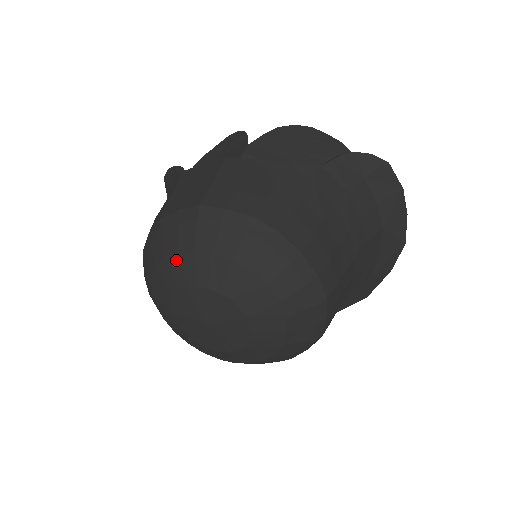
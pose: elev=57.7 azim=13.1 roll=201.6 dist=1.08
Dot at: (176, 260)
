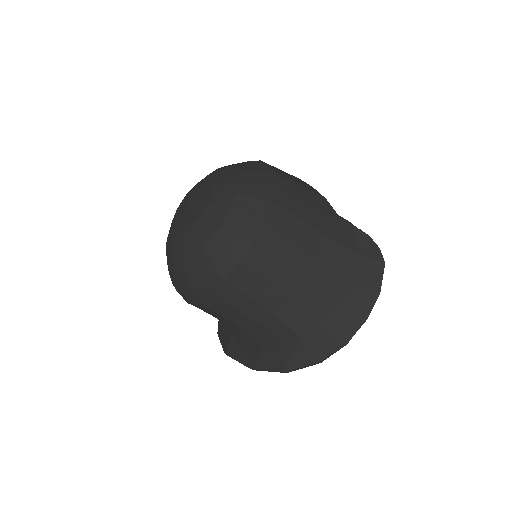
Dot at: (219, 169)
